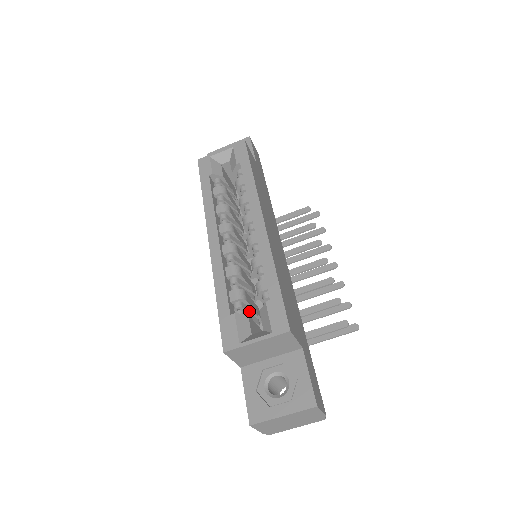
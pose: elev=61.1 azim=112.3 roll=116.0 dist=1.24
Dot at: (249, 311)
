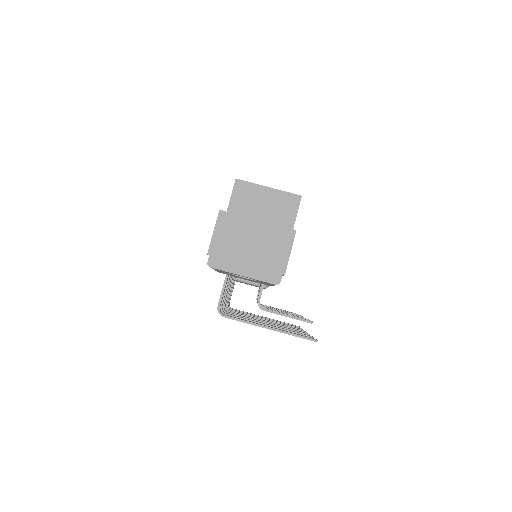
Dot at: occluded
